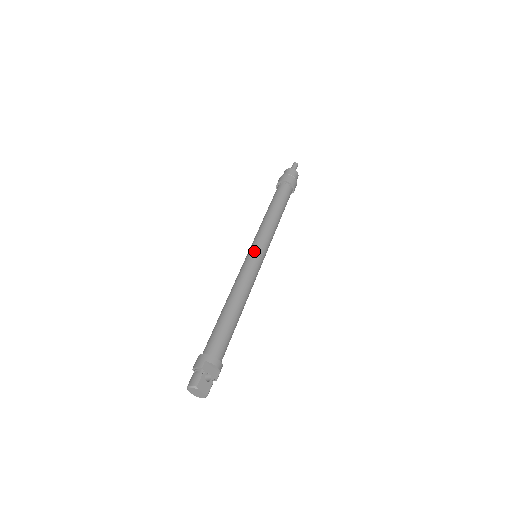
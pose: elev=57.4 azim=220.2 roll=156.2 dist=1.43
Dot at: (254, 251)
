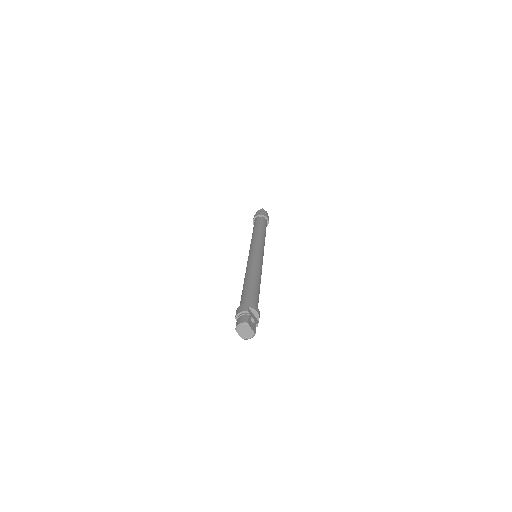
Dot at: (256, 250)
